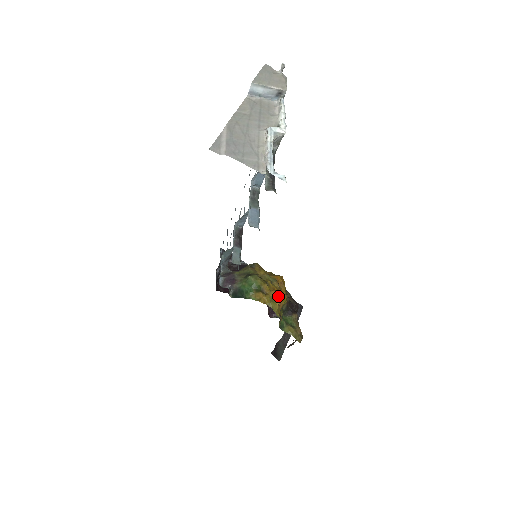
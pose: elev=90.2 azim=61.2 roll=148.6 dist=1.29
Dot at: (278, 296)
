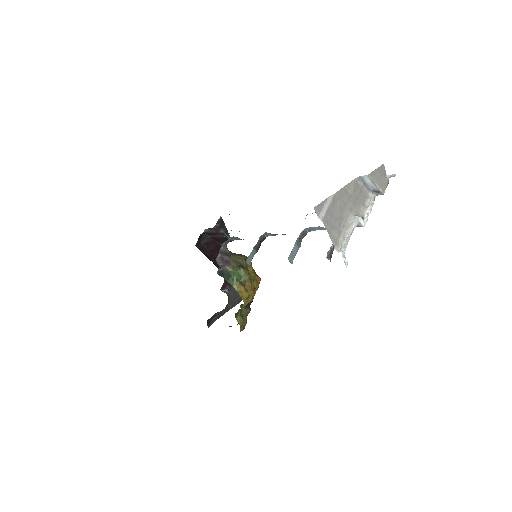
Dot at: occluded
